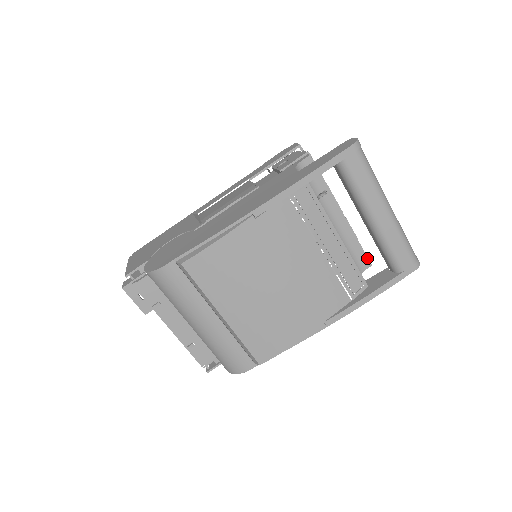
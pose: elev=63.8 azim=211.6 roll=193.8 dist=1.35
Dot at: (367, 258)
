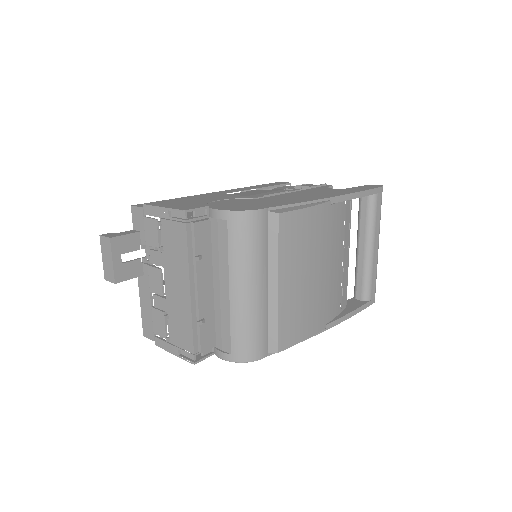
Dot at: occluded
